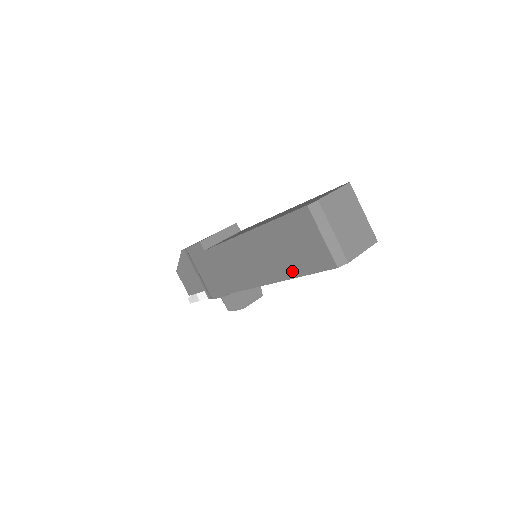
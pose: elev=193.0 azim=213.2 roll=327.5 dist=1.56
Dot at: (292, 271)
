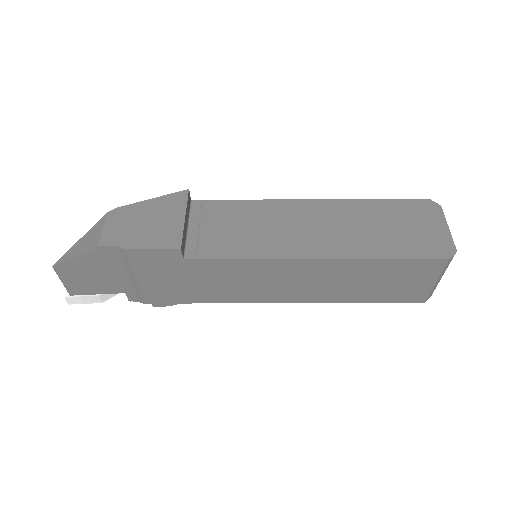
Dot at: (356, 298)
